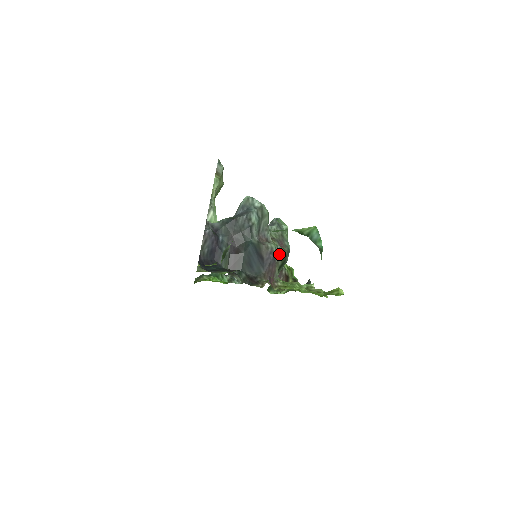
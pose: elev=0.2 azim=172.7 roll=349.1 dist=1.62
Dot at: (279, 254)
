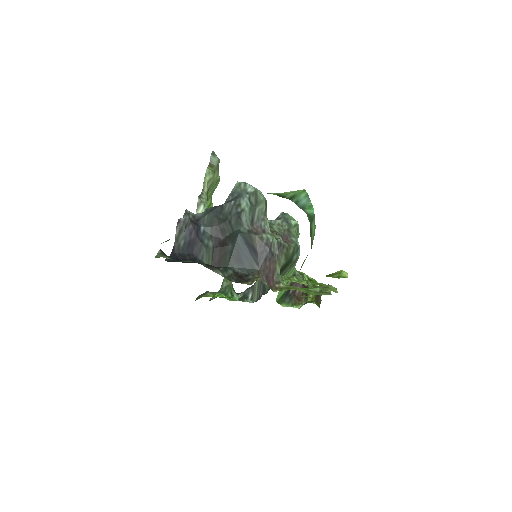
Dot at: (280, 248)
